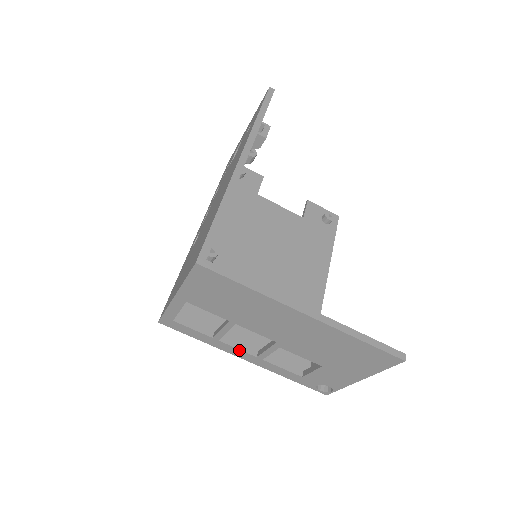
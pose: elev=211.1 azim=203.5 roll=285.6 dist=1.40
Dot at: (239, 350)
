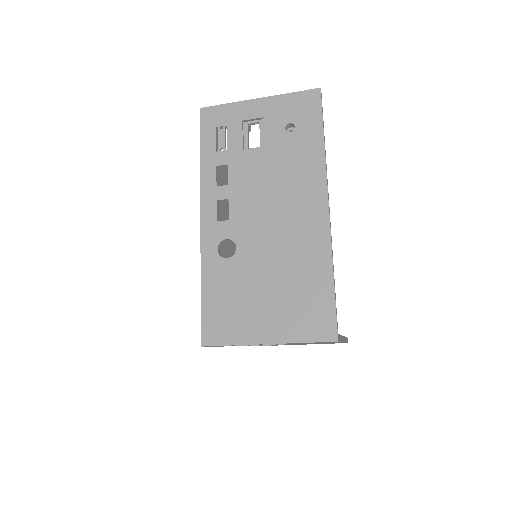
Dot at: occluded
